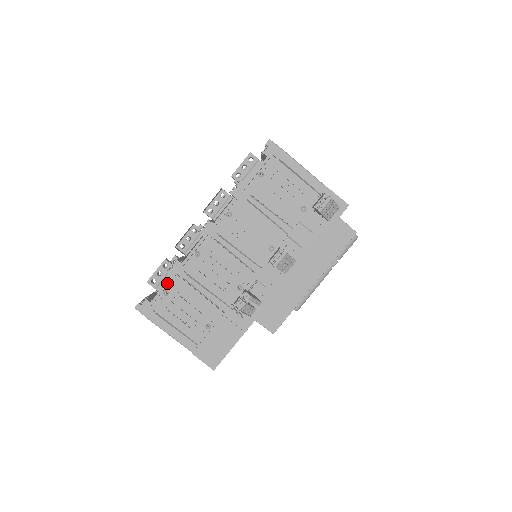
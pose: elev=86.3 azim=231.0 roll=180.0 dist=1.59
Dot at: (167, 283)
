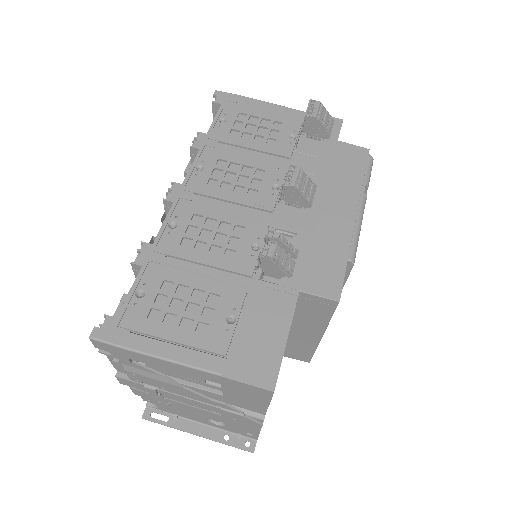
Dot at: (137, 279)
